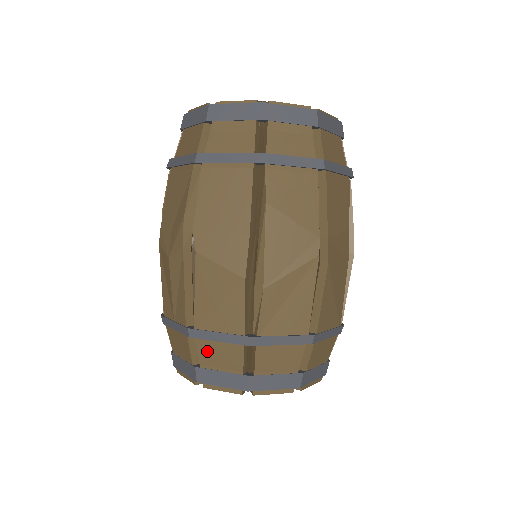
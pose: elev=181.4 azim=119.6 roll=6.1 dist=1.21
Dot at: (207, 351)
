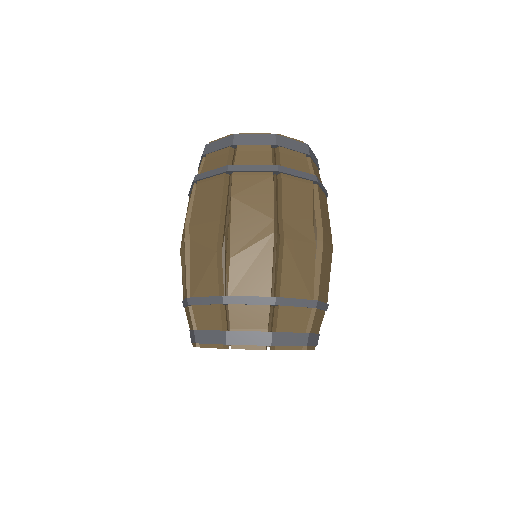
Dot at: (199, 315)
